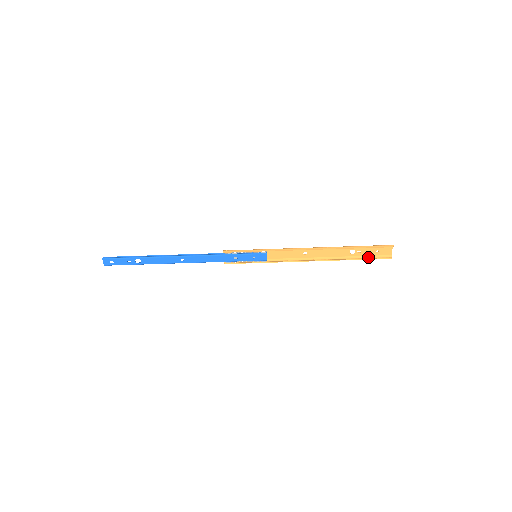
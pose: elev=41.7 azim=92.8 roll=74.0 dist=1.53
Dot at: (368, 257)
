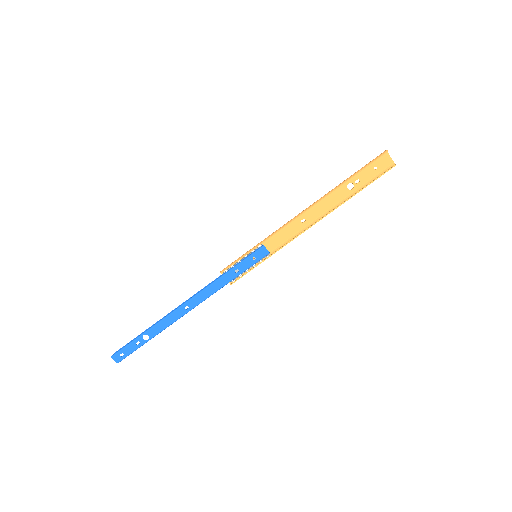
Dot at: (371, 181)
